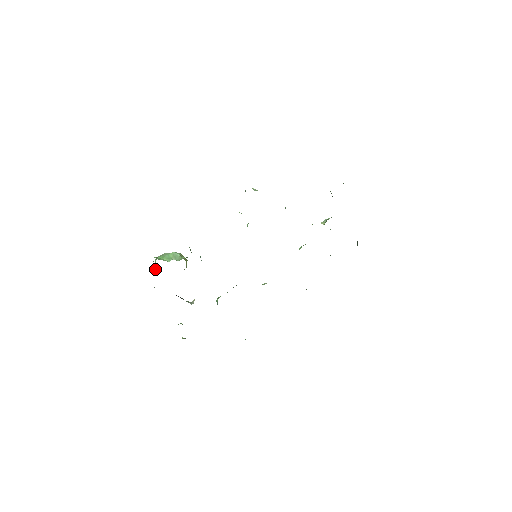
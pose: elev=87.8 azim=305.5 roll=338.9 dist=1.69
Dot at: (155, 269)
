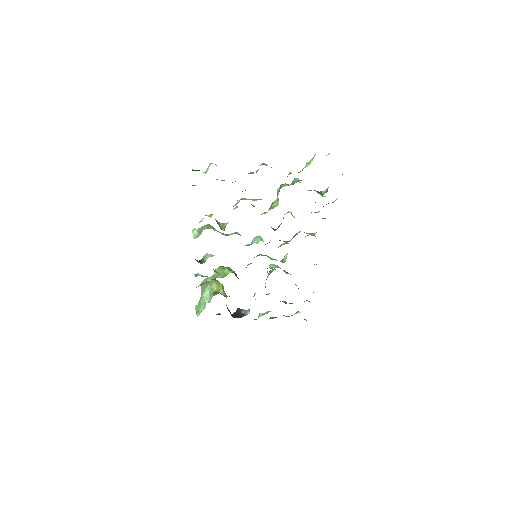
Dot at: occluded
